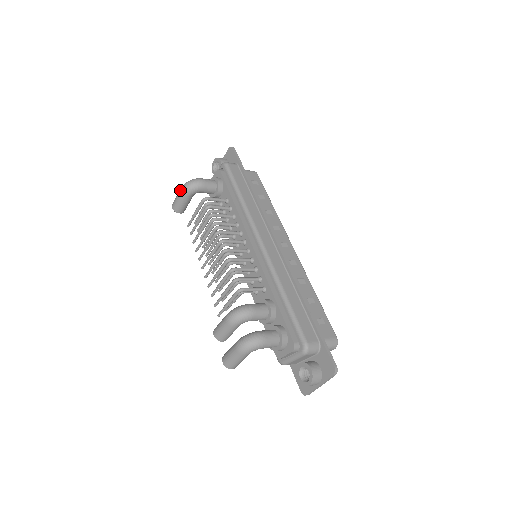
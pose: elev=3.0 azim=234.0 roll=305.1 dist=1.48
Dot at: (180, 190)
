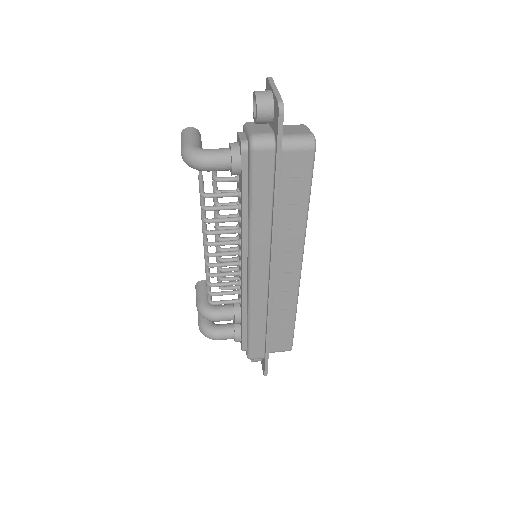
Dot at: occluded
